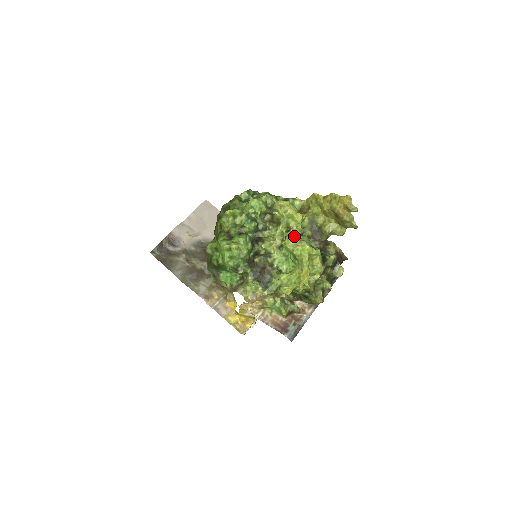
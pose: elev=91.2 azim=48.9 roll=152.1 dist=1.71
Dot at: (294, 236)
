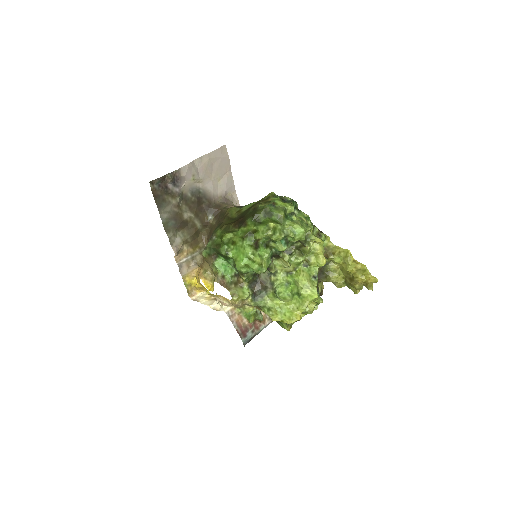
Dot at: (309, 275)
